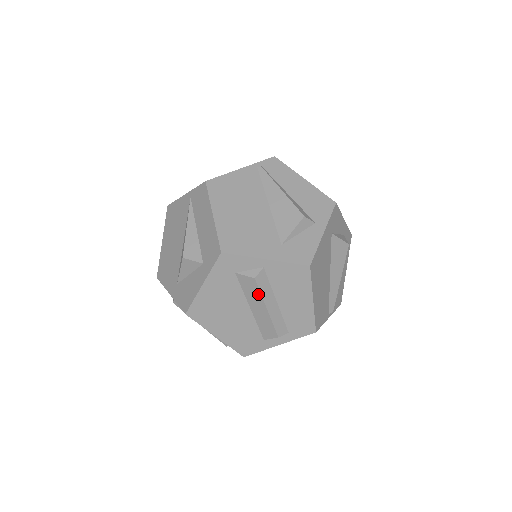
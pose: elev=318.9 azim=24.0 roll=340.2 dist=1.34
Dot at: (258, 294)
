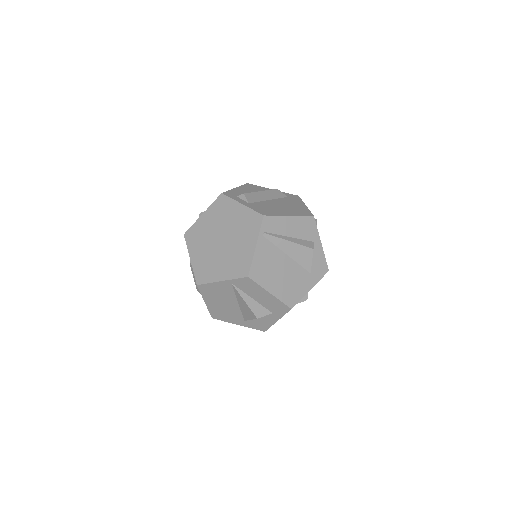
Dot at: occluded
